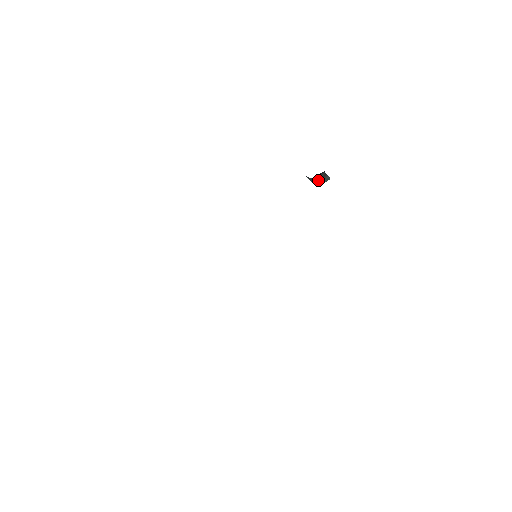
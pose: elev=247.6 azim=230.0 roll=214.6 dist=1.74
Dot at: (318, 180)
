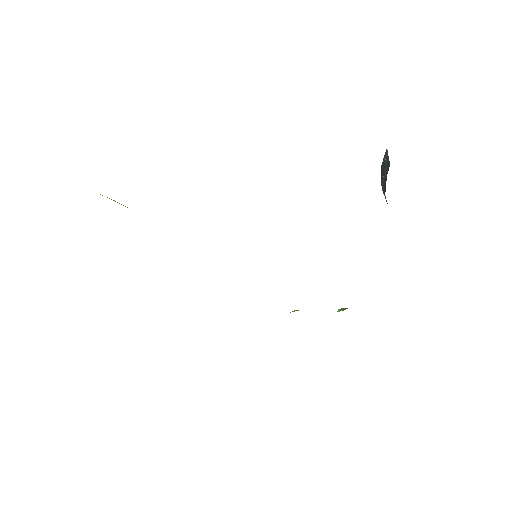
Dot at: occluded
